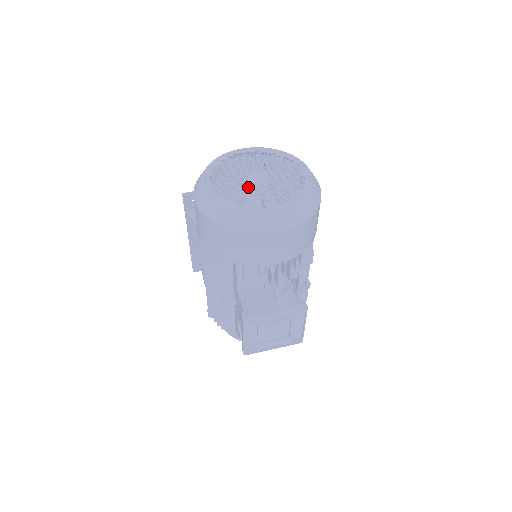
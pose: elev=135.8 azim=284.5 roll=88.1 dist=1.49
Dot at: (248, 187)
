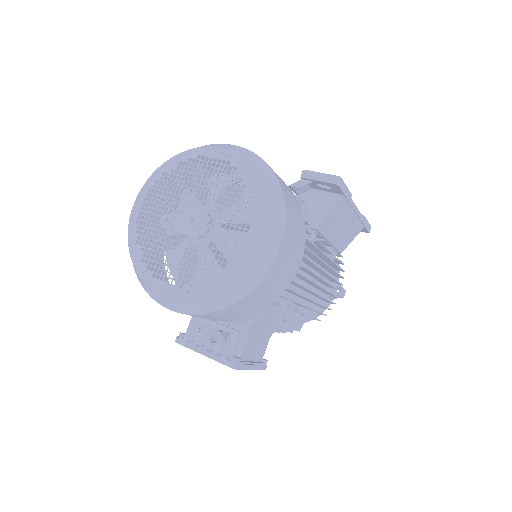
Dot at: occluded
